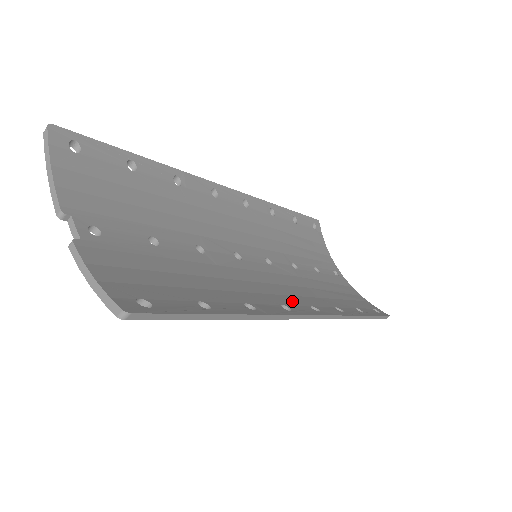
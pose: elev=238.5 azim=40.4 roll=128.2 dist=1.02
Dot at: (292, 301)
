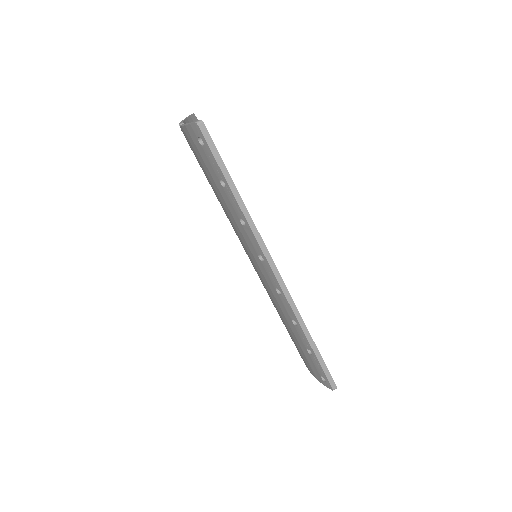
Dot at: occluded
